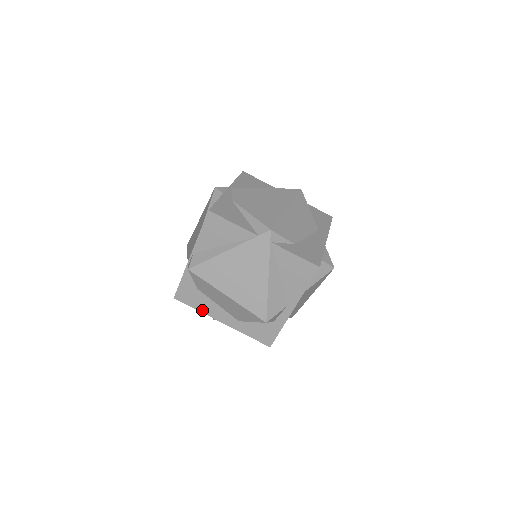
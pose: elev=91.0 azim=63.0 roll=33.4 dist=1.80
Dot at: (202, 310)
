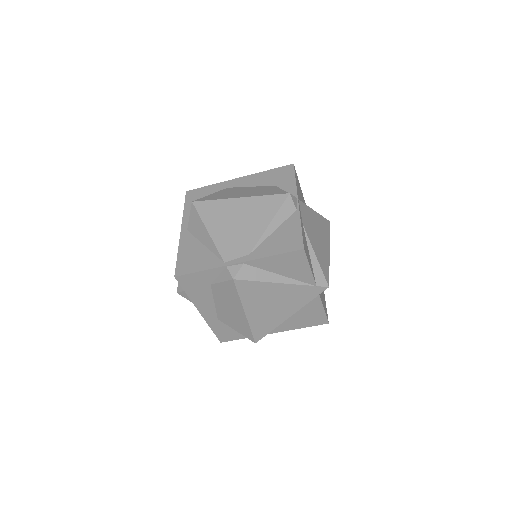
Dot at: (193, 298)
